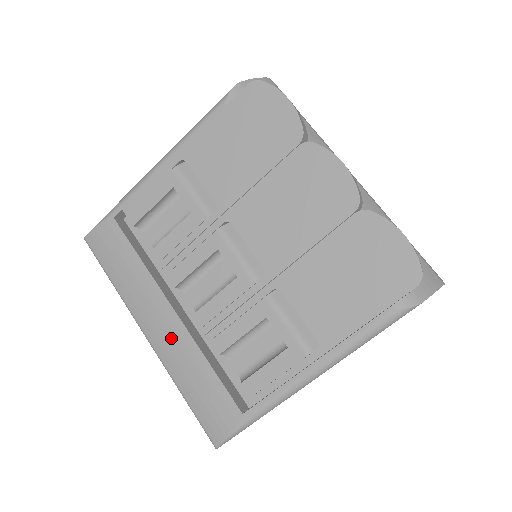
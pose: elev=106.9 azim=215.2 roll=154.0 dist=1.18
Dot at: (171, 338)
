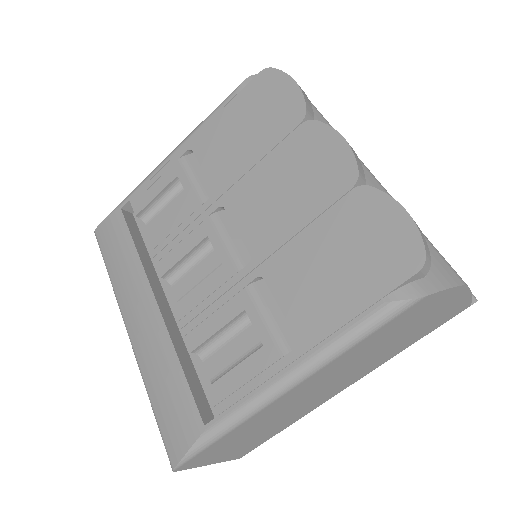
Dot at: (148, 332)
